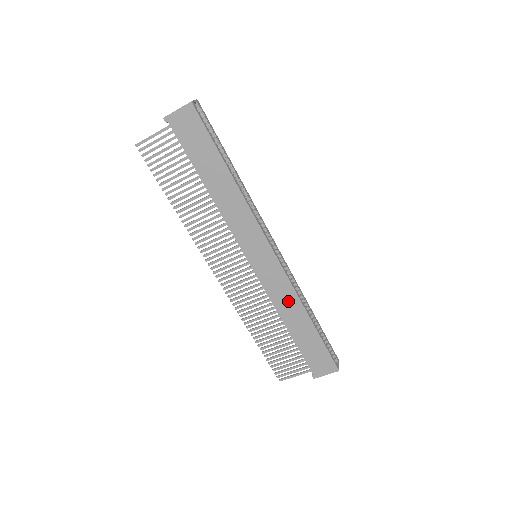
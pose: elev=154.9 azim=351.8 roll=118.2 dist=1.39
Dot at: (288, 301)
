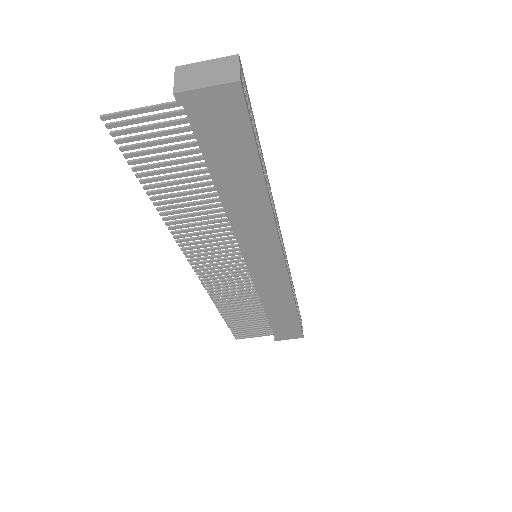
Dot at: (279, 297)
